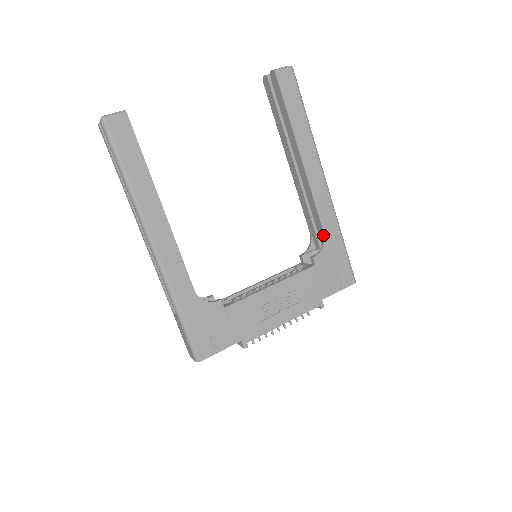
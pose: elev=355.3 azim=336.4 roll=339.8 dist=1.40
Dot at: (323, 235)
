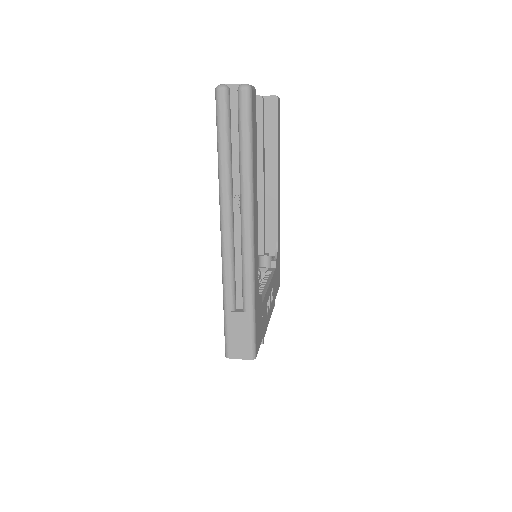
Dot at: (276, 243)
